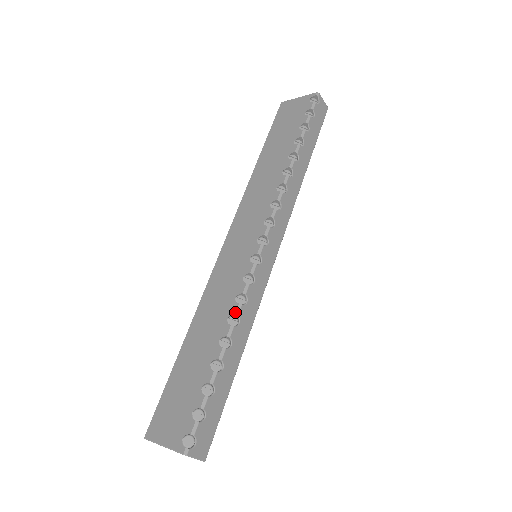
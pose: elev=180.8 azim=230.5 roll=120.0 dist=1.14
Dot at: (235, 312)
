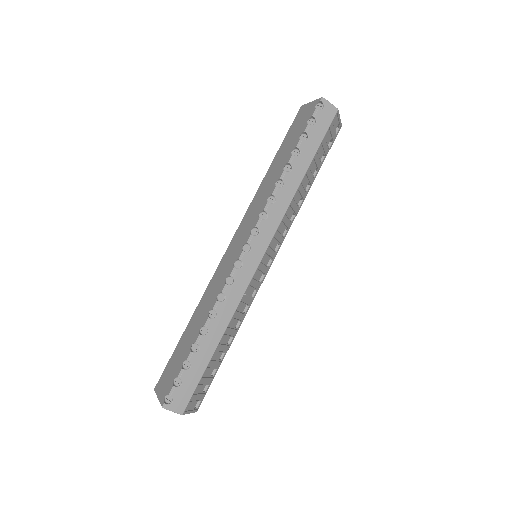
Dot at: (213, 307)
